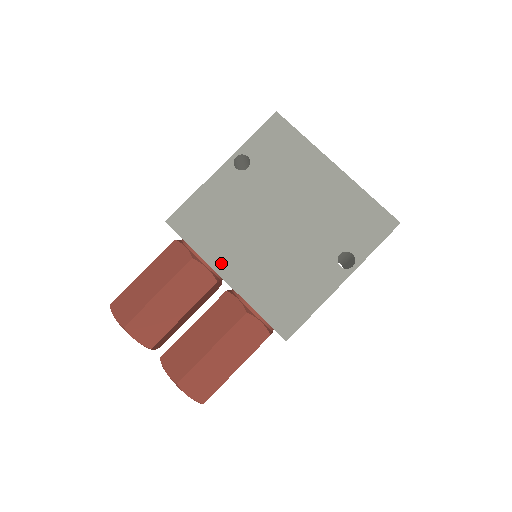
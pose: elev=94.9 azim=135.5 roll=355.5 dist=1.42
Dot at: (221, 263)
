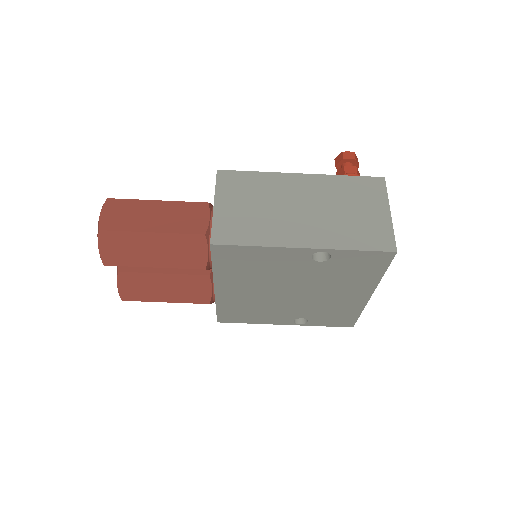
Dot at: (223, 284)
